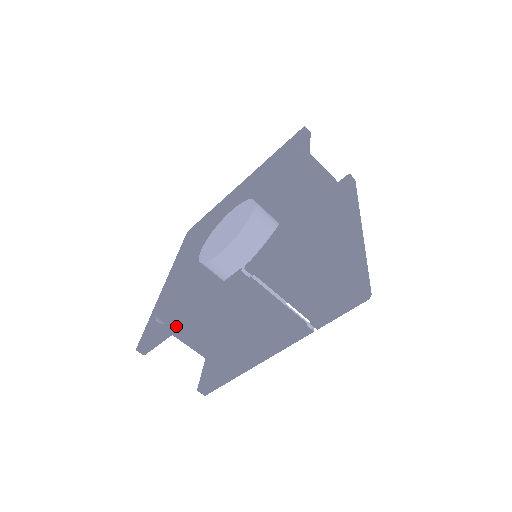
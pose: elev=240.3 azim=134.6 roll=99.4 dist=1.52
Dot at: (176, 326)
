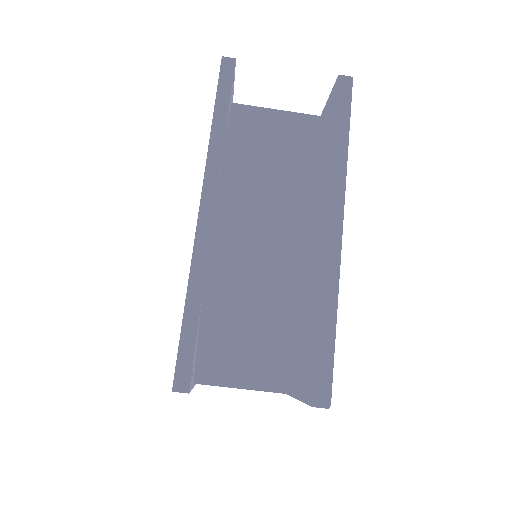
Dot at: occluded
